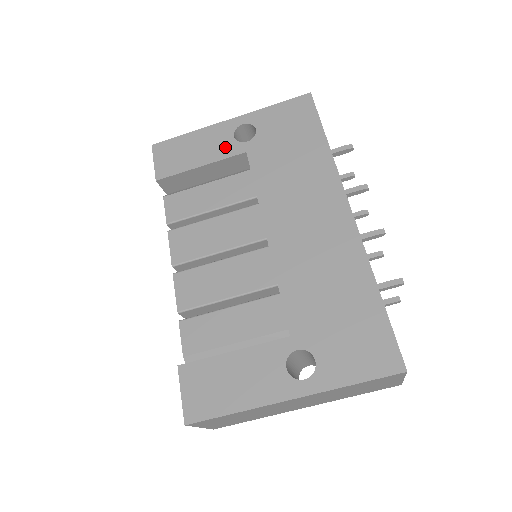
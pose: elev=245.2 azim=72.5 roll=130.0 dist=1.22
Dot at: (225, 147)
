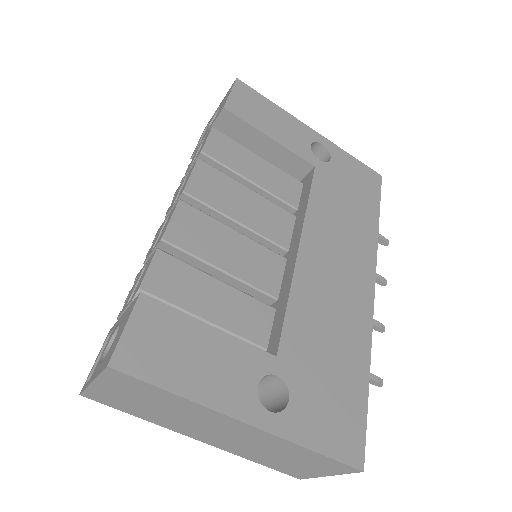
Dot at: (300, 145)
